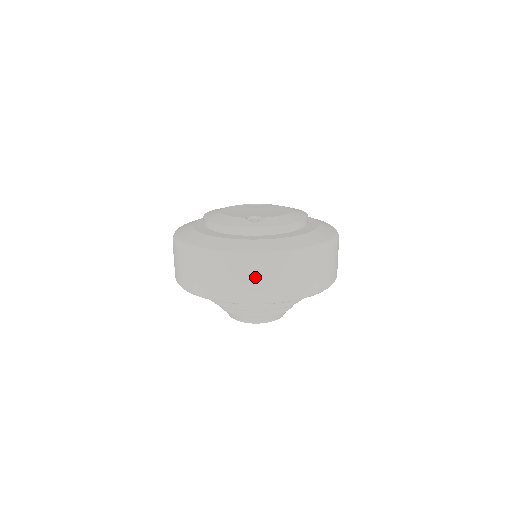
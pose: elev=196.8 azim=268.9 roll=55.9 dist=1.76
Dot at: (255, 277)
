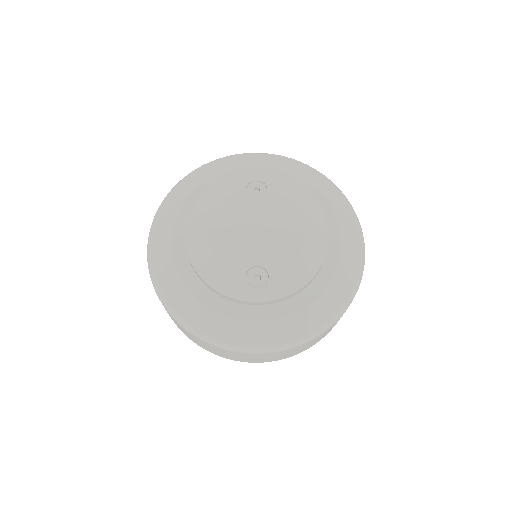
Dot at: (258, 358)
